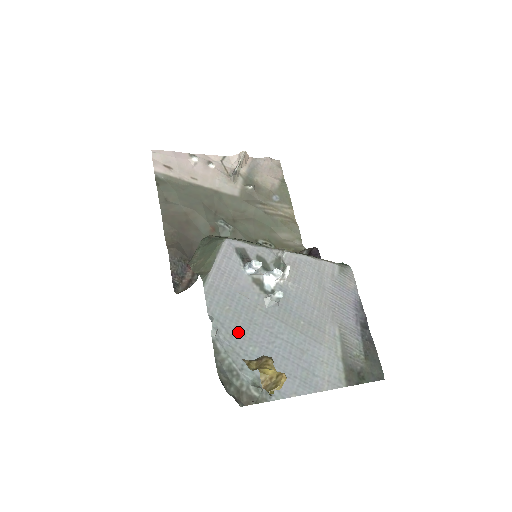
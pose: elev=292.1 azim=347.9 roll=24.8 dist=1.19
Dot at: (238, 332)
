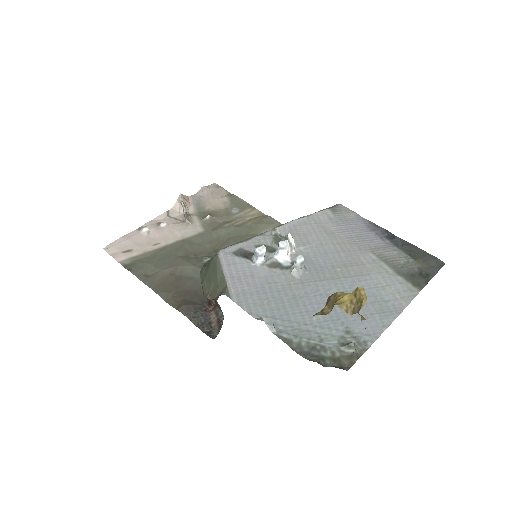
Dot at: (292, 314)
